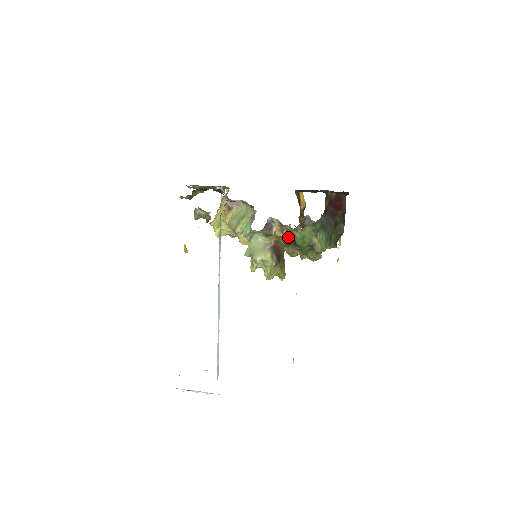
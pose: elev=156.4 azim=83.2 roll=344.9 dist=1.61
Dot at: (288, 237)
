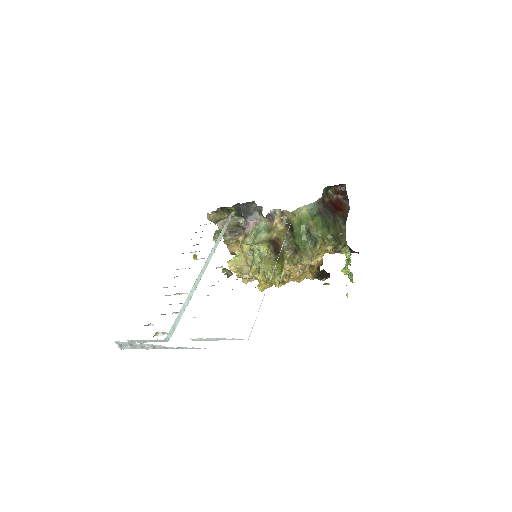
Dot at: occluded
